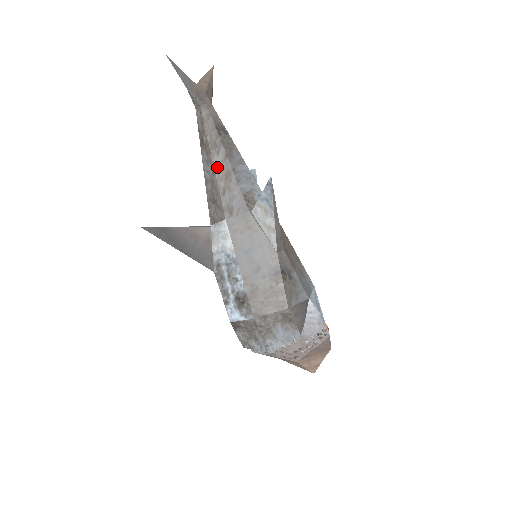
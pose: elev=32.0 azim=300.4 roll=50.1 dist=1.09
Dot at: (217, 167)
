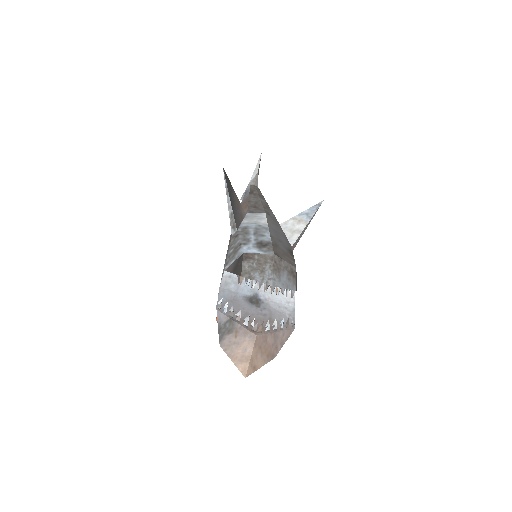
Dot at: (262, 201)
